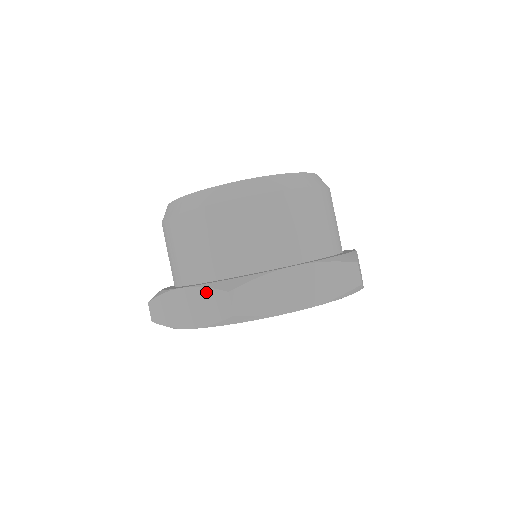
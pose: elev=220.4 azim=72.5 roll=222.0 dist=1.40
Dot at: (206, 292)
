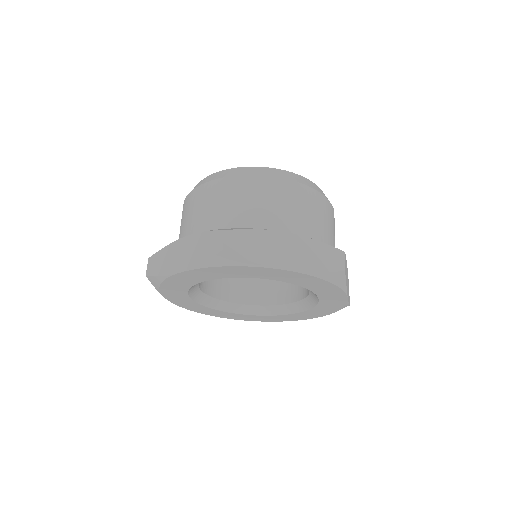
Dot at: occluded
